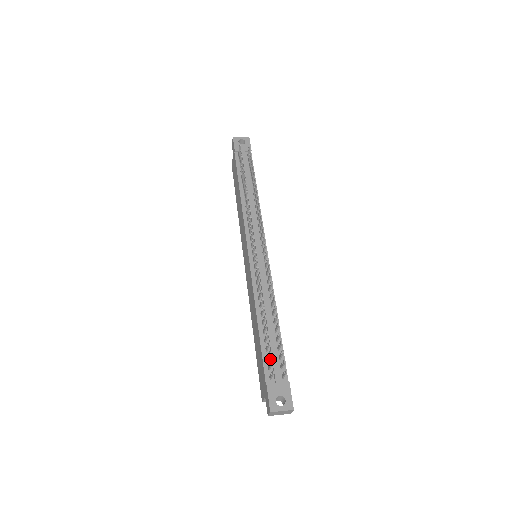
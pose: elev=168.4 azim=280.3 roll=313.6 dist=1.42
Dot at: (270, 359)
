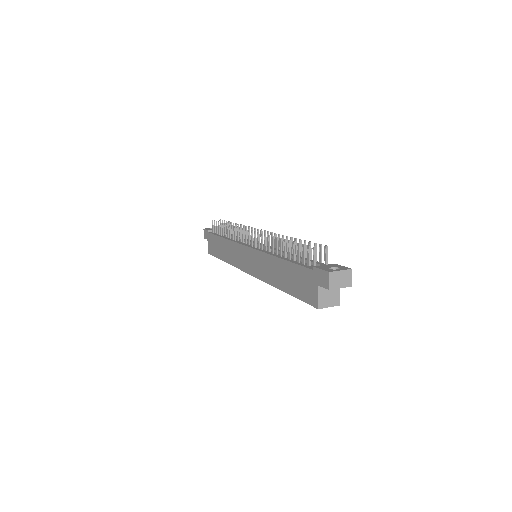
Dot at: (306, 264)
